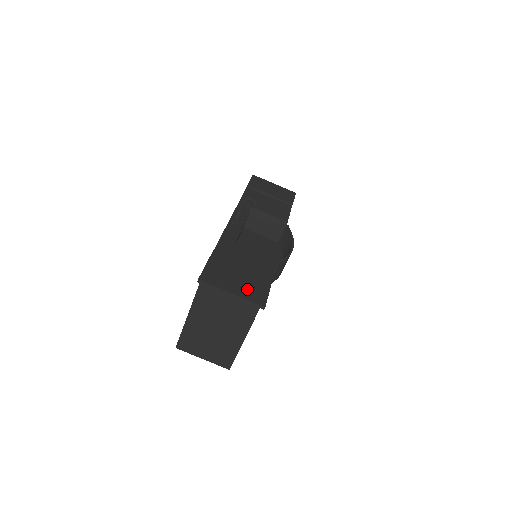
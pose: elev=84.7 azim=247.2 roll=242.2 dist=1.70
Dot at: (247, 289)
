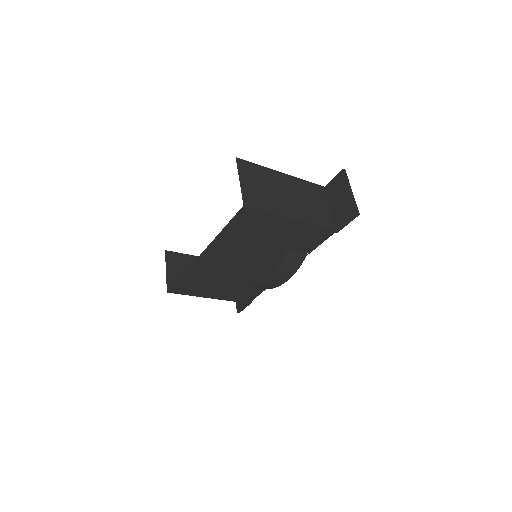
Dot at: occluded
